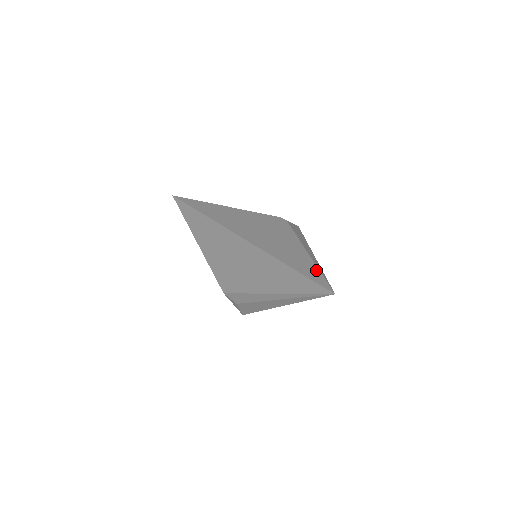
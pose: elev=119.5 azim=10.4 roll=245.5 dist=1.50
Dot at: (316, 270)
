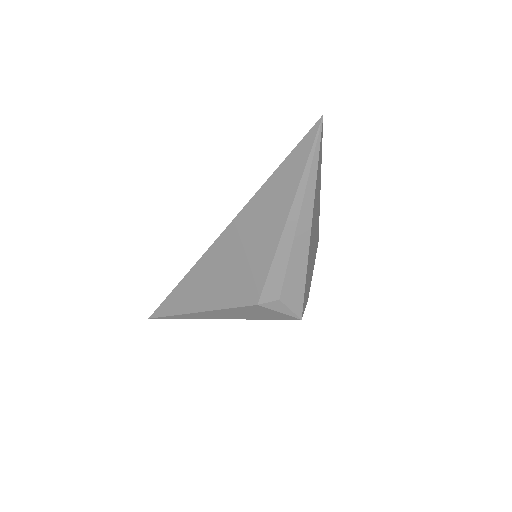
Dot at: occluded
